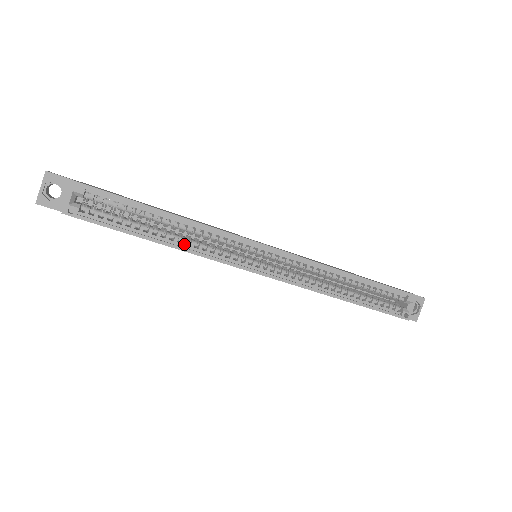
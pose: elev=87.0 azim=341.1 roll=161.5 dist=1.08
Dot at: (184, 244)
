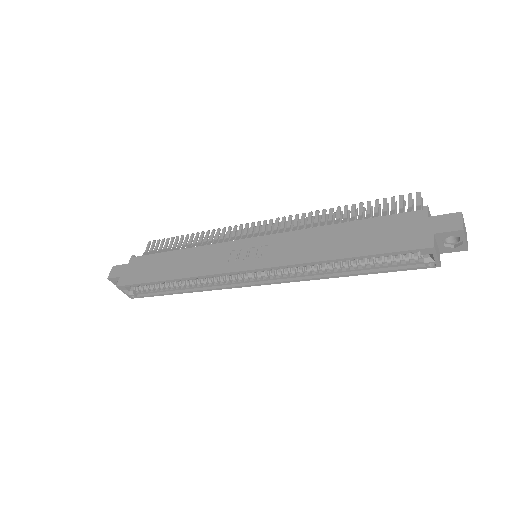
Dot at: (196, 287)
